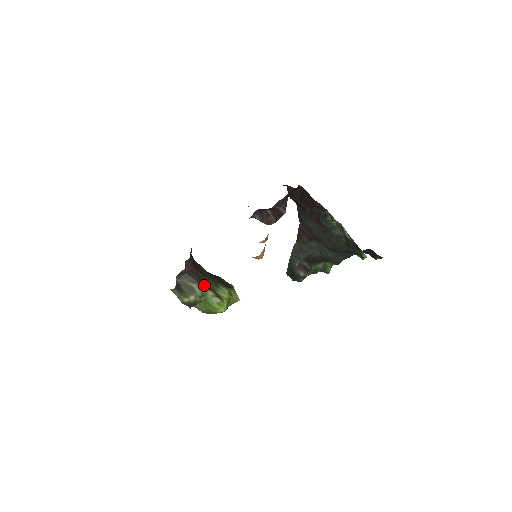
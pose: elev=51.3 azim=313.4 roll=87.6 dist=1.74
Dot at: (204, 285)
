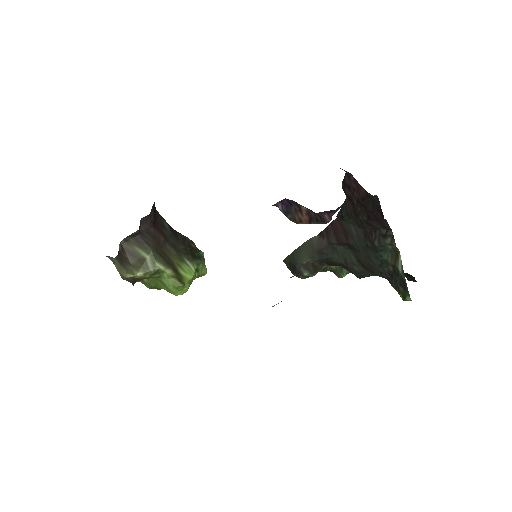
Dot at: (162, 258)
